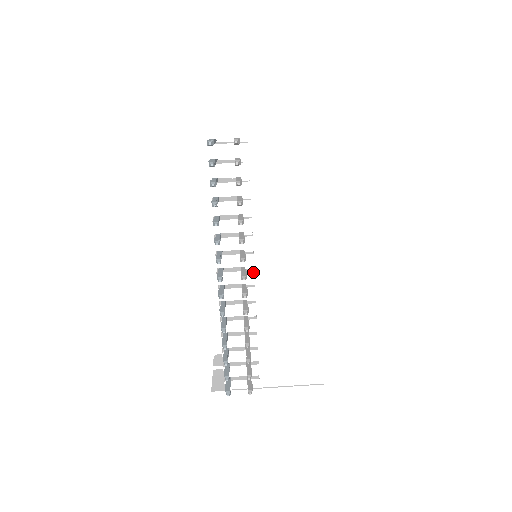
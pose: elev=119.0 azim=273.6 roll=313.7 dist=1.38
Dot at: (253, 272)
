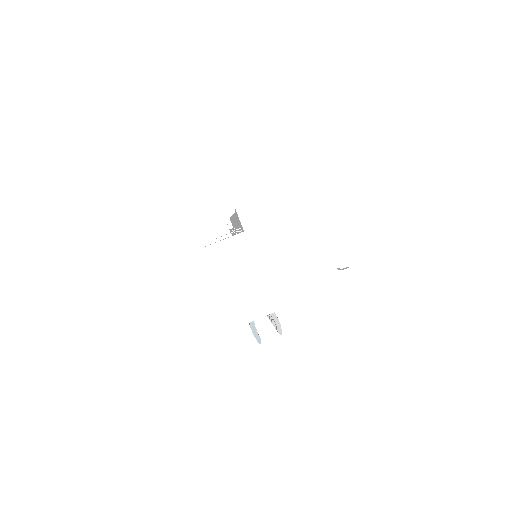
Dot at: occluded
